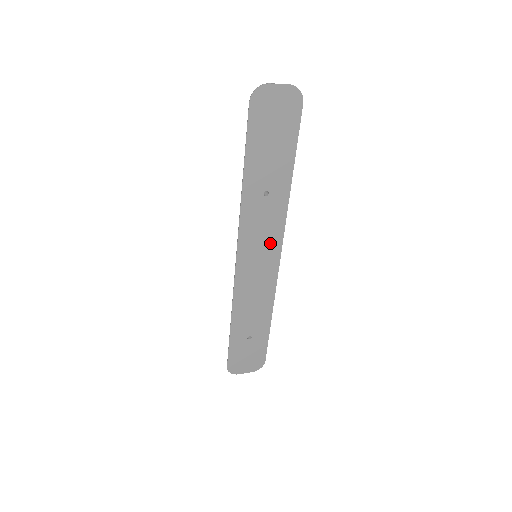
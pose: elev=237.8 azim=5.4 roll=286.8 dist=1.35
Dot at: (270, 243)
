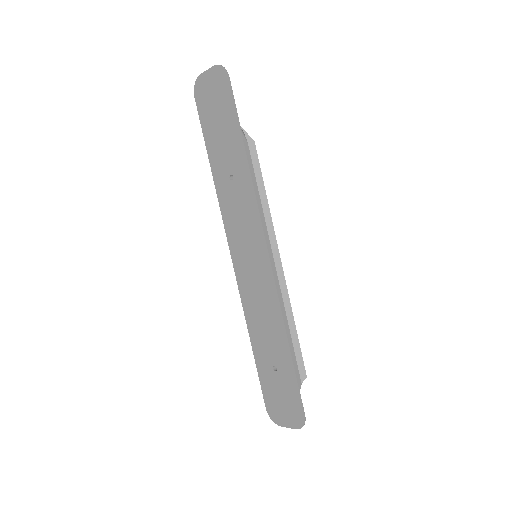
Dot at: (253, 235)
